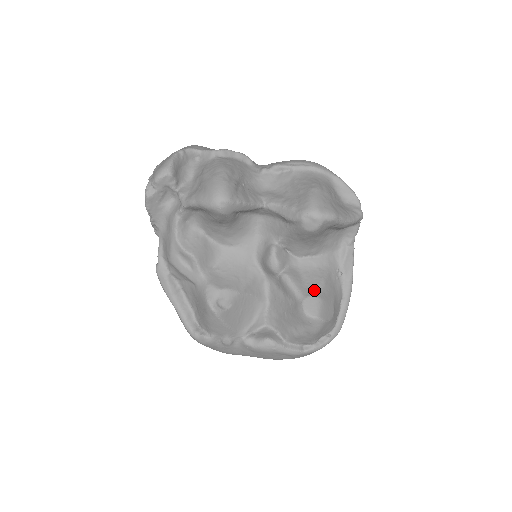
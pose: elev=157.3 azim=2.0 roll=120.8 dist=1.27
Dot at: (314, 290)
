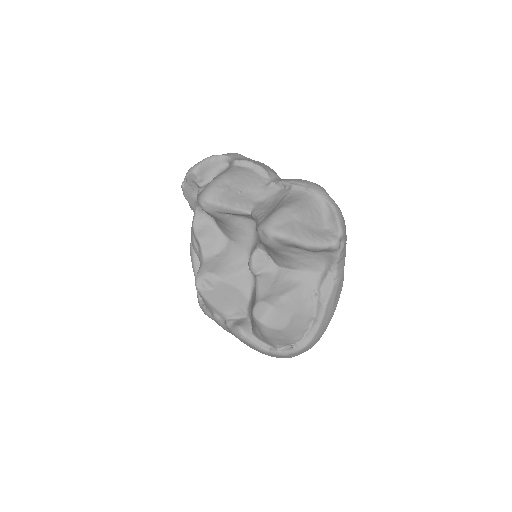
Dot at: (272, 298)
